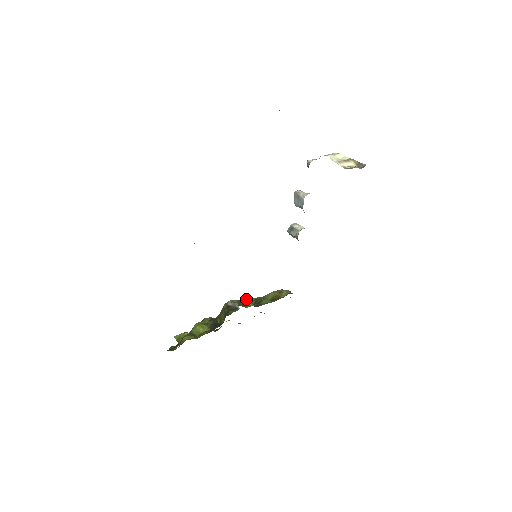
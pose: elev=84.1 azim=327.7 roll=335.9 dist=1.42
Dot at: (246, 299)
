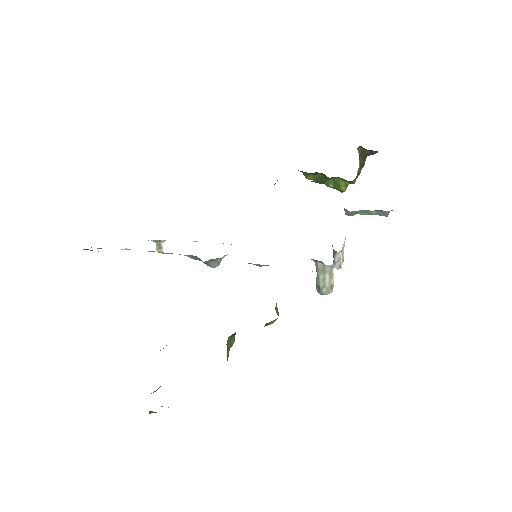
Dot at: occluded
